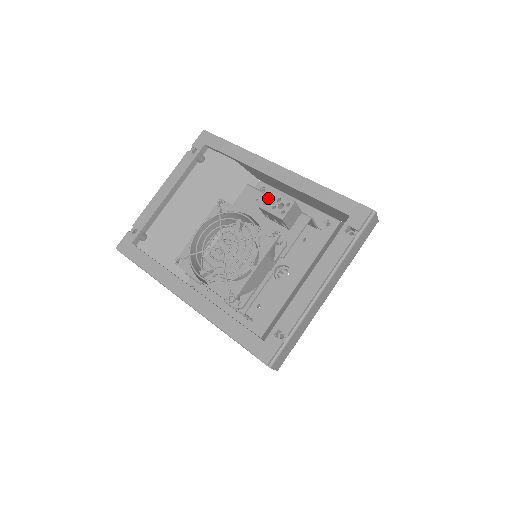
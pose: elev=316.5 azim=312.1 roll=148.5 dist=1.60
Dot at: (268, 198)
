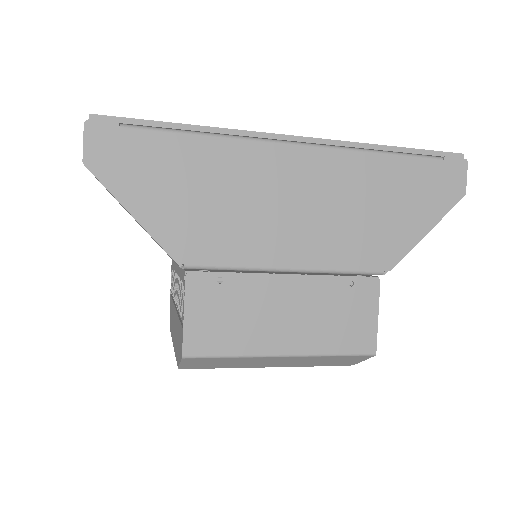
Dot at: occluded
